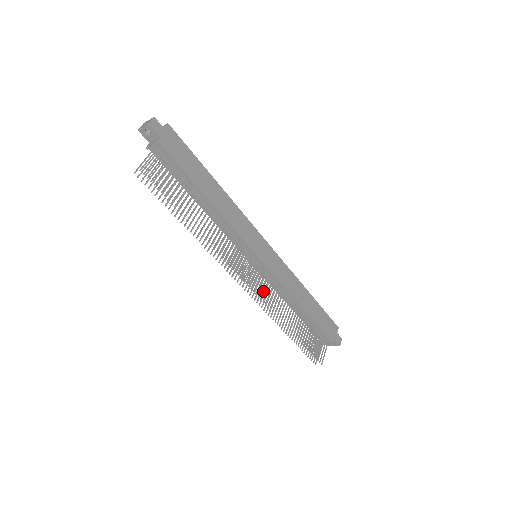
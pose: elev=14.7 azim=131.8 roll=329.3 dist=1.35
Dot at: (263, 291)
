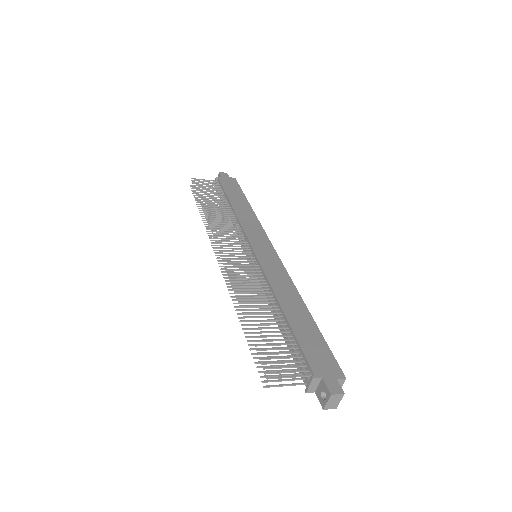
Dot at: (235, 267)
